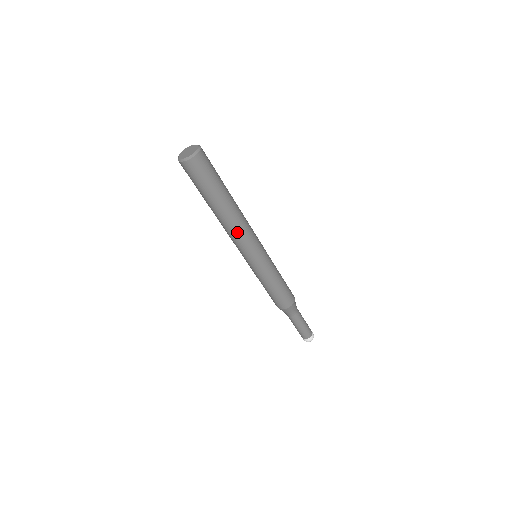
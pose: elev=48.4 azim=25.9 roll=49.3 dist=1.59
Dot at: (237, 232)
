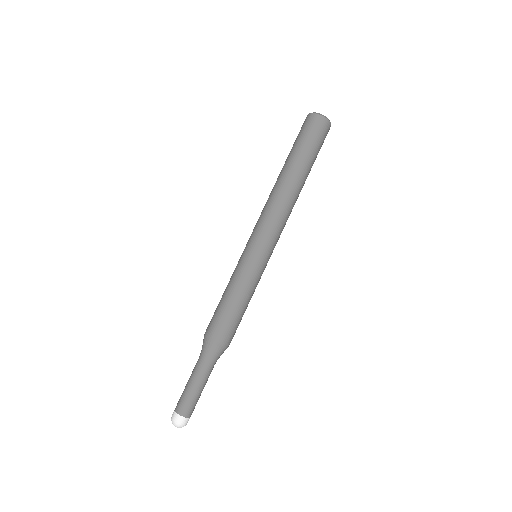
Dot at: (270, 204)
